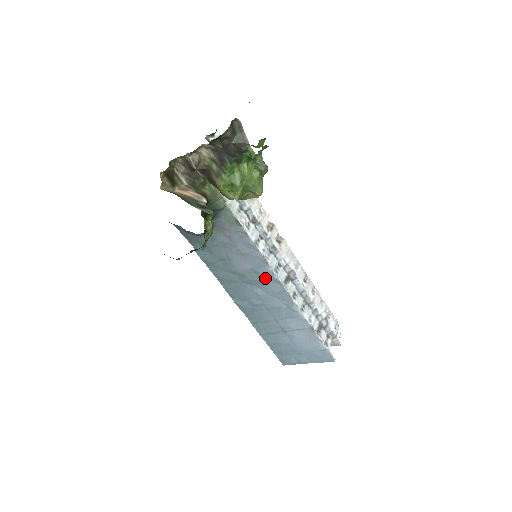
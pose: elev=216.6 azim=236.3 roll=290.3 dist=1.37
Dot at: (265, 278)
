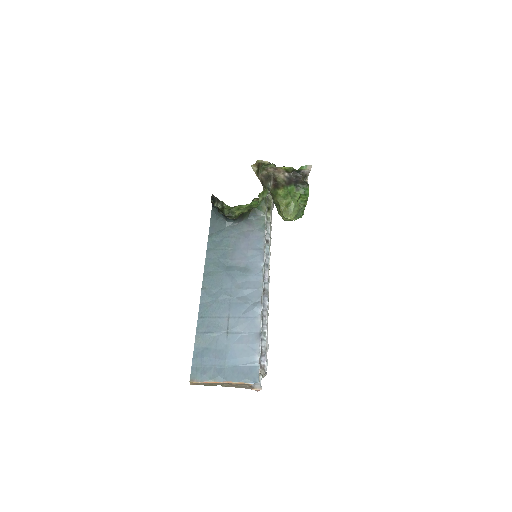
Dot at: (251, 273)
